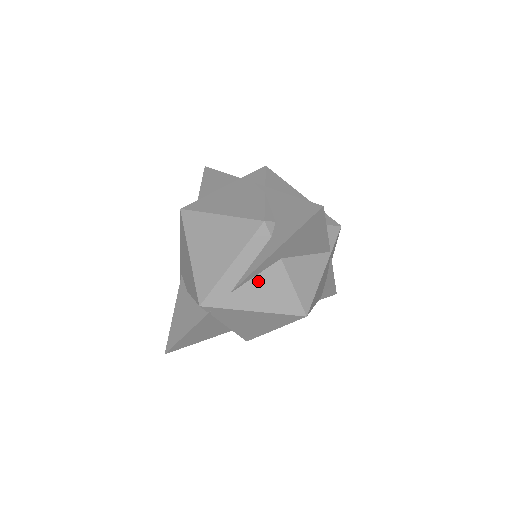
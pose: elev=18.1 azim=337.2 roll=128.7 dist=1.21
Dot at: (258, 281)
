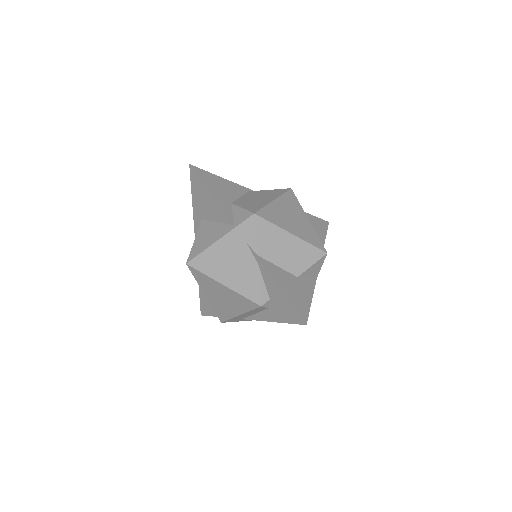
Dot at: occluded
